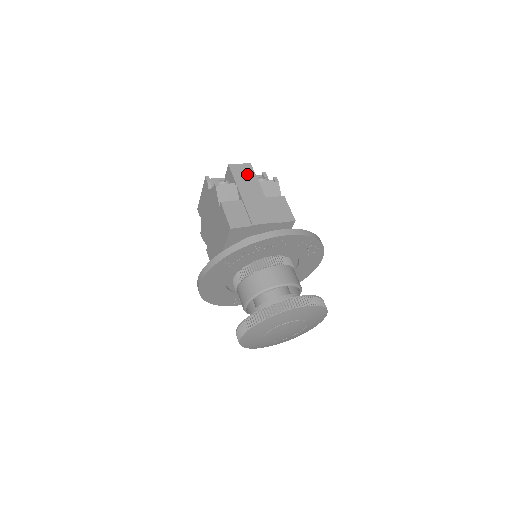
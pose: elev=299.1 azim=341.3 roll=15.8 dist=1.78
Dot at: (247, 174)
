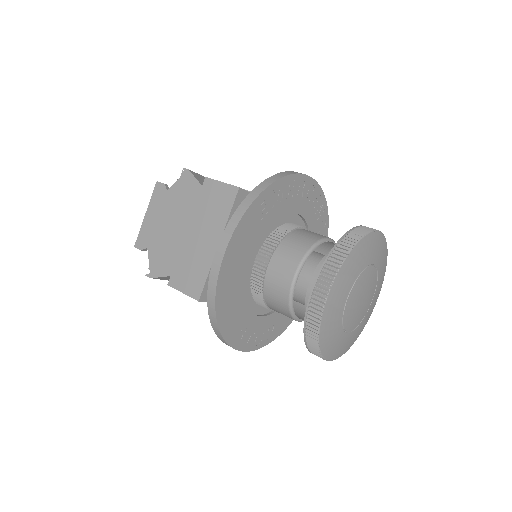
Dot at: occluded
